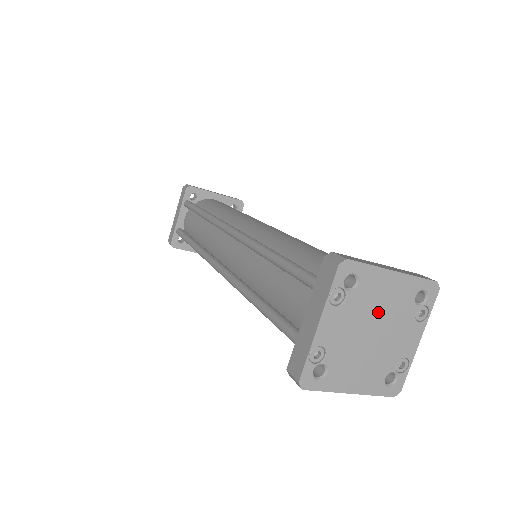
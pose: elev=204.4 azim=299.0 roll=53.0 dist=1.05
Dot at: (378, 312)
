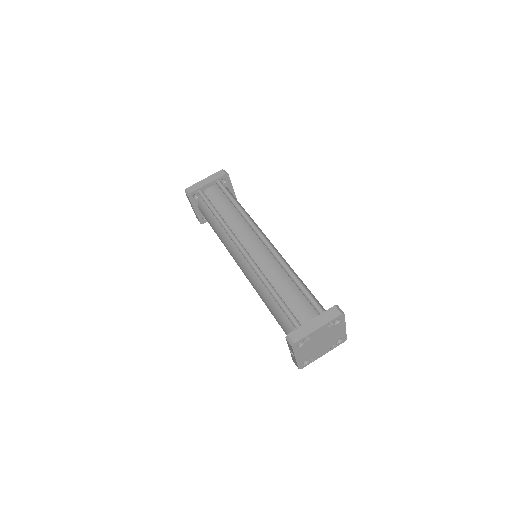
Dot at: (329, 337)
